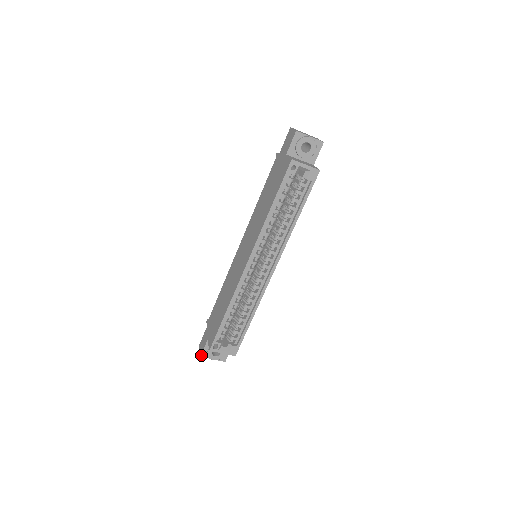
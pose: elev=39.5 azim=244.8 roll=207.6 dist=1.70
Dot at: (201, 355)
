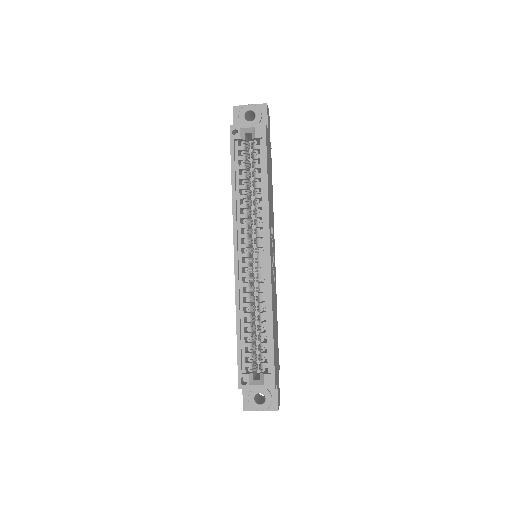
Dot at: (243, 408)
